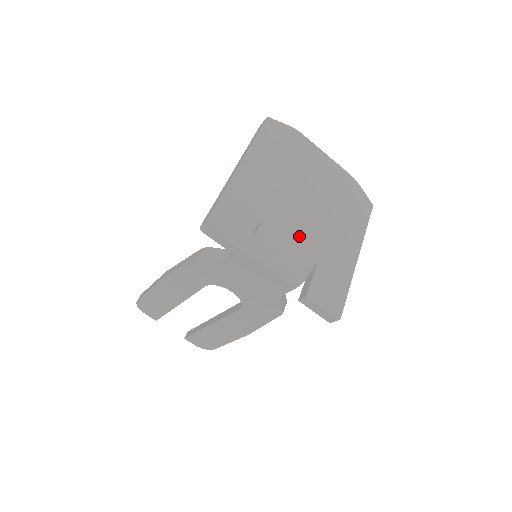
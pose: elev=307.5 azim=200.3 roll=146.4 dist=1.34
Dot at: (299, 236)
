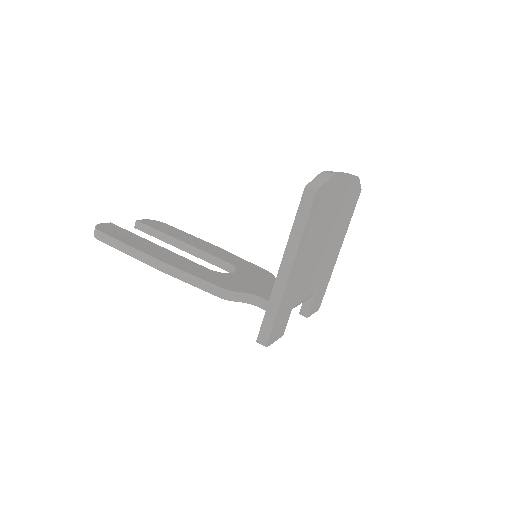
Dot at: (313, 282)
